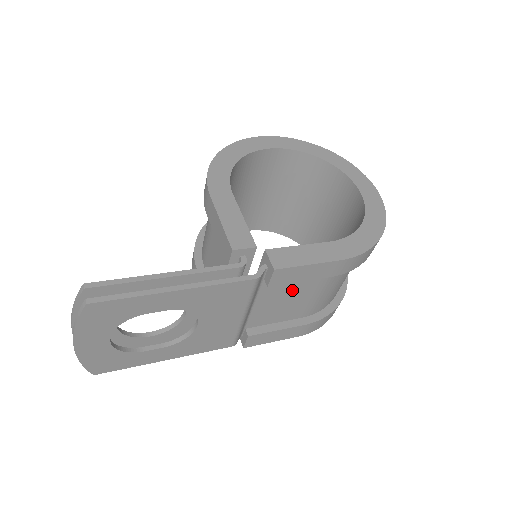
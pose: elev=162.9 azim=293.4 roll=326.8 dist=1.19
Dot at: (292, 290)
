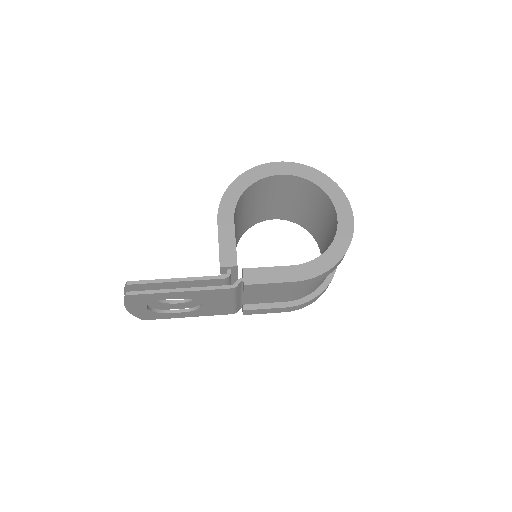
Dot at: (269, 290)
